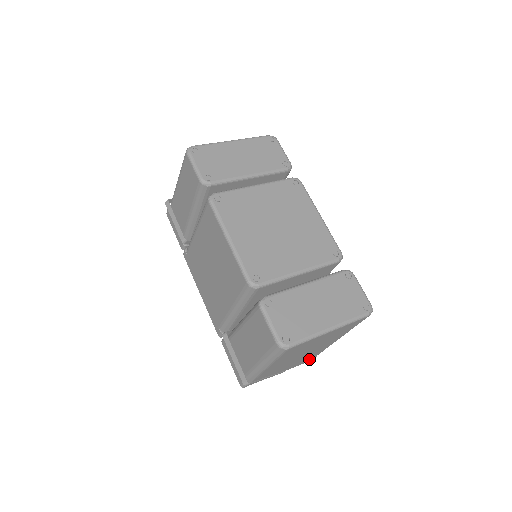
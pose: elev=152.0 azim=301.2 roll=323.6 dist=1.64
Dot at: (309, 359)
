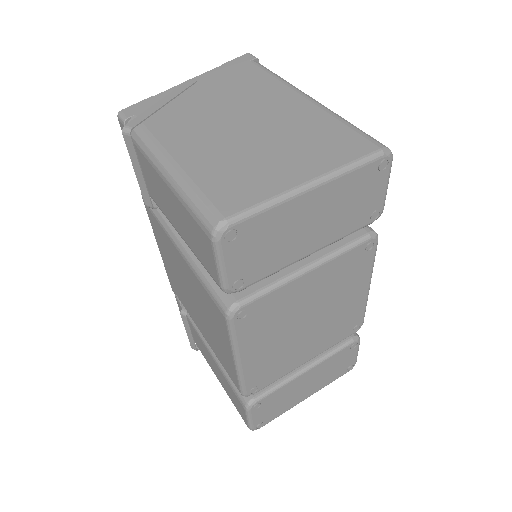
Dot at: occluded
